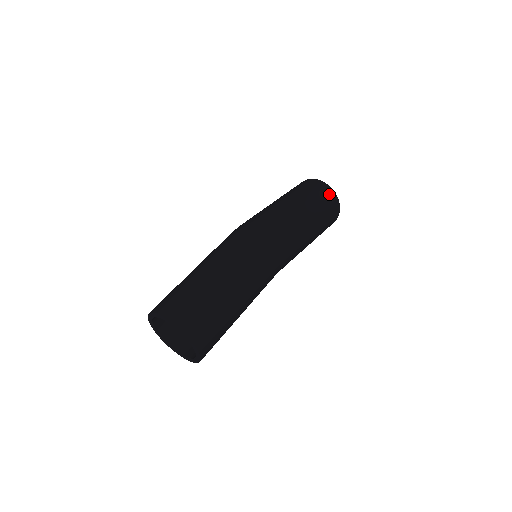
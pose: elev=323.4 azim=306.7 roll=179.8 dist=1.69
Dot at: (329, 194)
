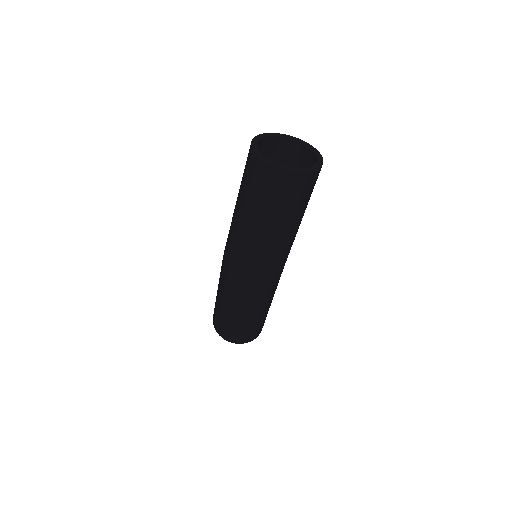
Dot at: (298, 184)
